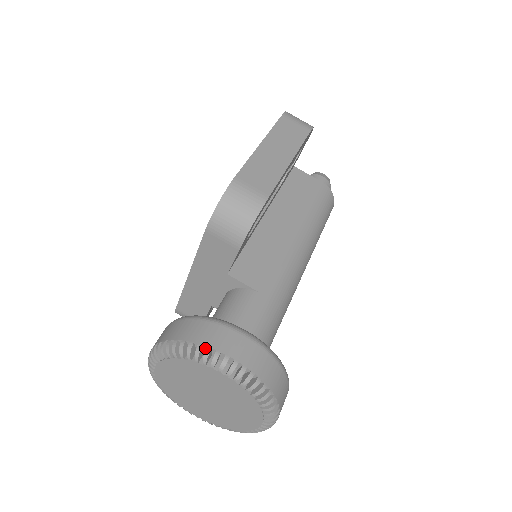
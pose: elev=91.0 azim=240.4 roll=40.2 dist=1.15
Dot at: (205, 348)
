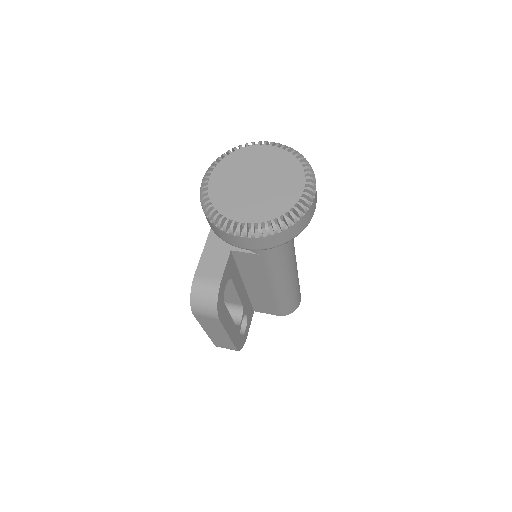
Dot at: occluded
